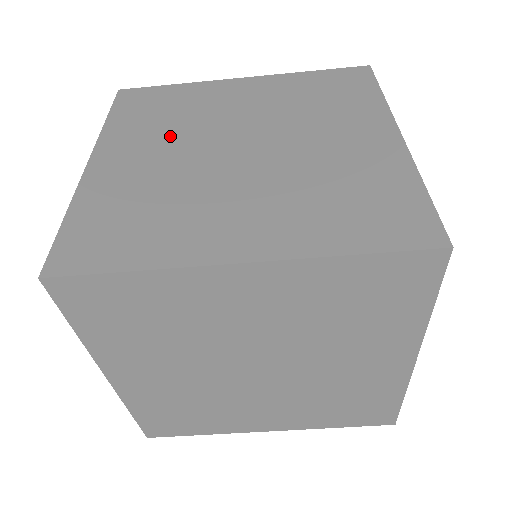
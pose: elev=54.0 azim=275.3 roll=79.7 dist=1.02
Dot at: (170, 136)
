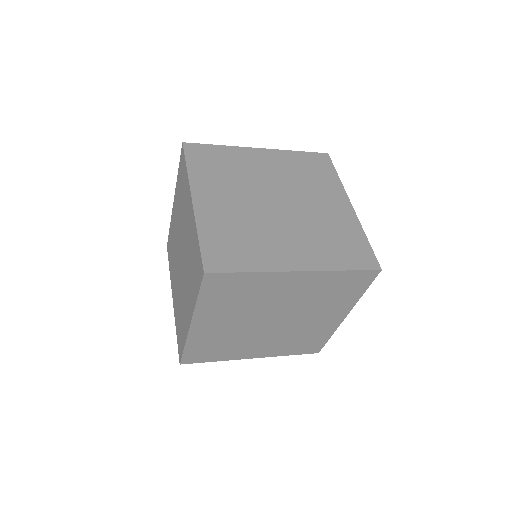
Dot at: (234, 188)
